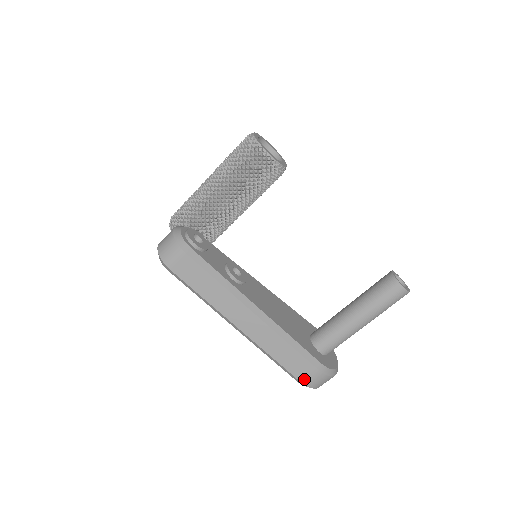
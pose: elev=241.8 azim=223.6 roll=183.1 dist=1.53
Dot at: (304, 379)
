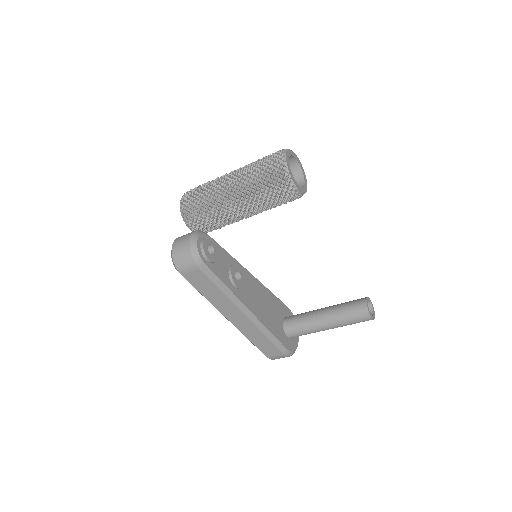
Dot at: (270, 356)
